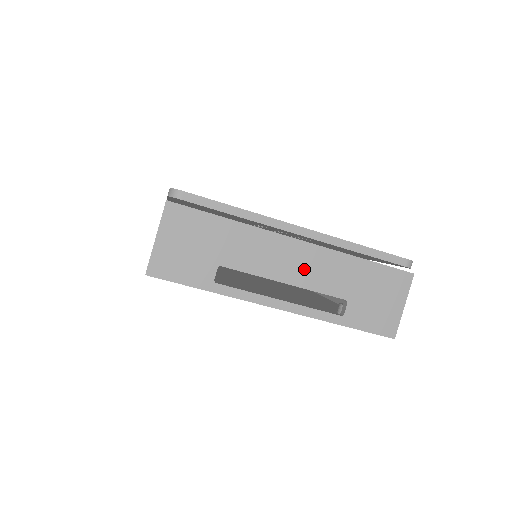
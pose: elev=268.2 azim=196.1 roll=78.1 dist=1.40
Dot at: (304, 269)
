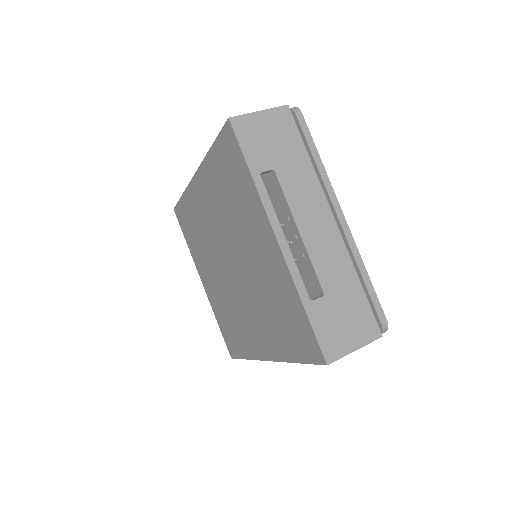
Dot at: (319, 239)
